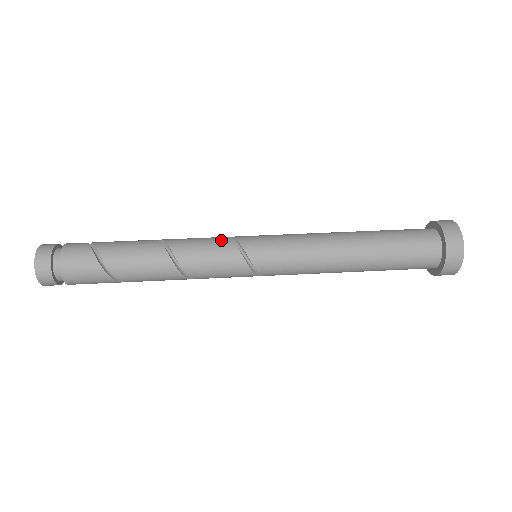
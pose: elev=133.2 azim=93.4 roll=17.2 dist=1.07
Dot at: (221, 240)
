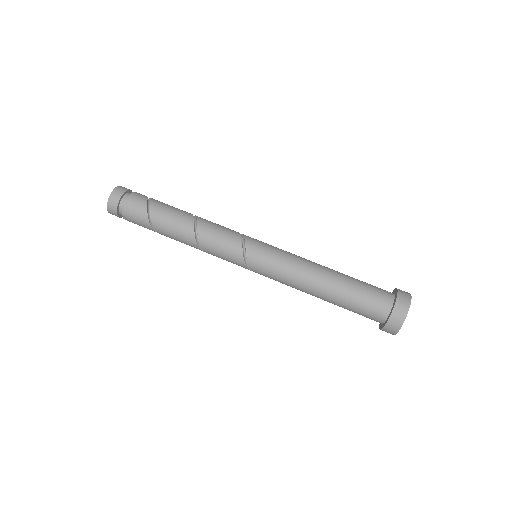
Dot at: (234, 236)
